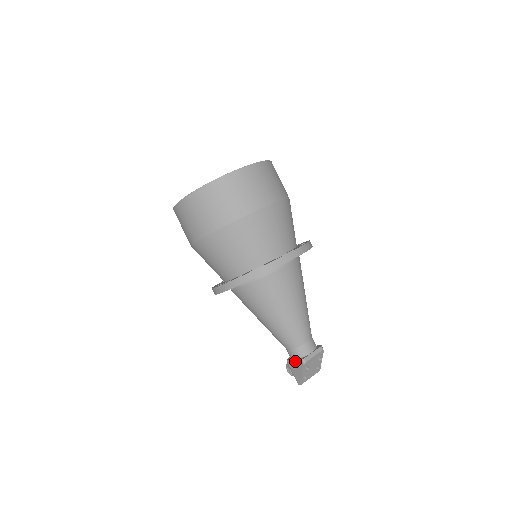
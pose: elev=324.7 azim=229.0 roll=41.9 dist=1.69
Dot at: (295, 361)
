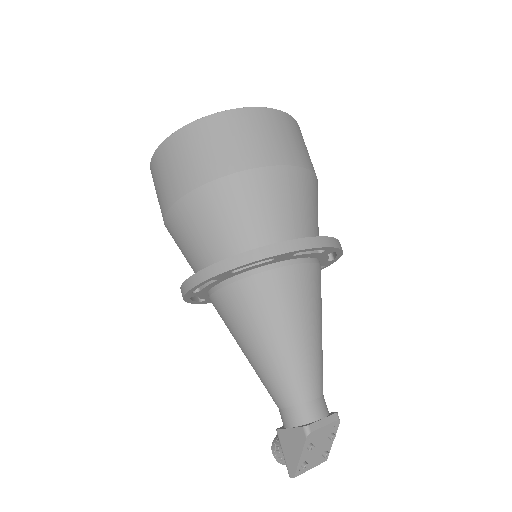
Dot at: (292, 430)
